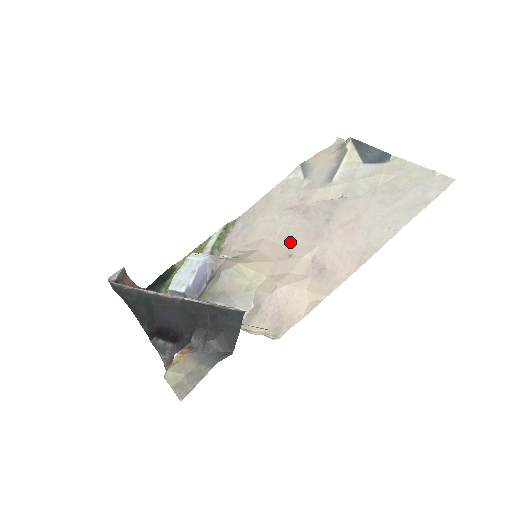
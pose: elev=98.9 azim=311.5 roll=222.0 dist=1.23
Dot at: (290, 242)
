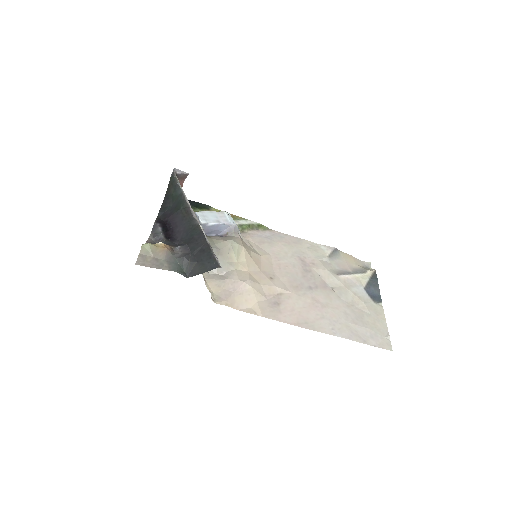
Dot at: (280, 273)
